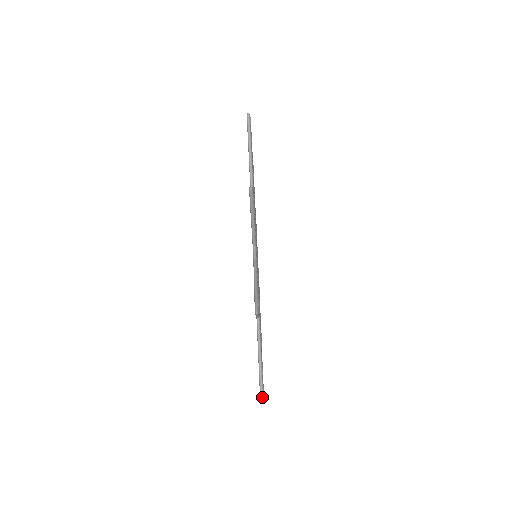
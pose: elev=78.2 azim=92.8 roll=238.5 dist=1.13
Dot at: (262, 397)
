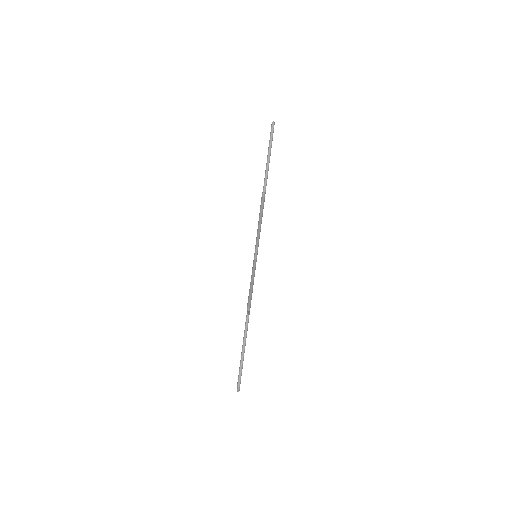
Dot at: (248, 306)
